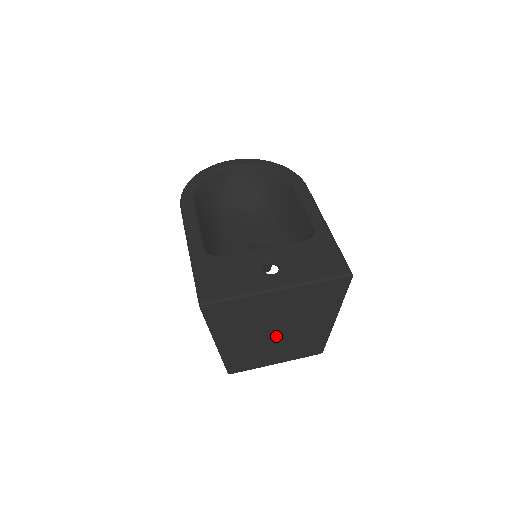
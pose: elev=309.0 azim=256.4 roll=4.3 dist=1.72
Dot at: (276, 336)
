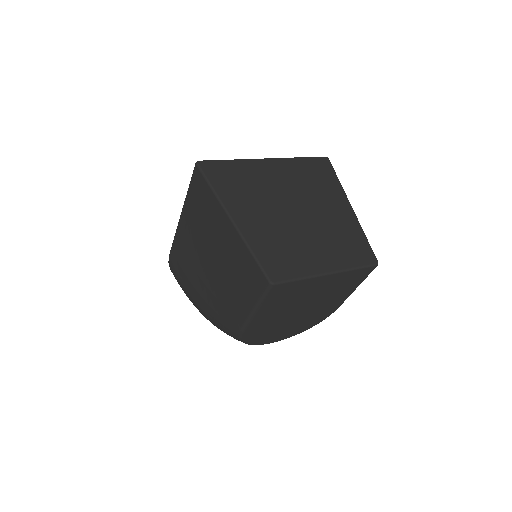
Dot at: (299, 220)
